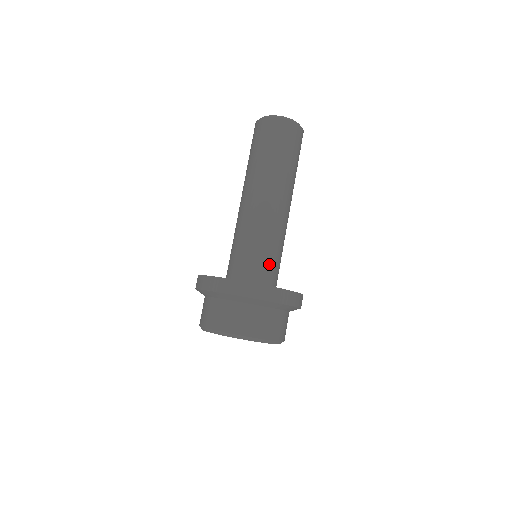
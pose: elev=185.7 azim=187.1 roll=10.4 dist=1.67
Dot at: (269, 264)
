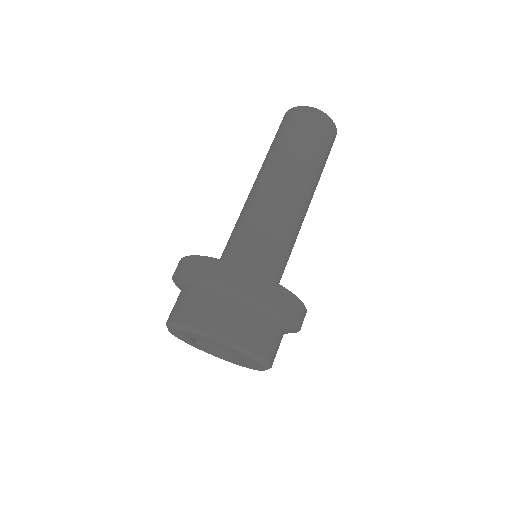
Dot at: (247, 251)
